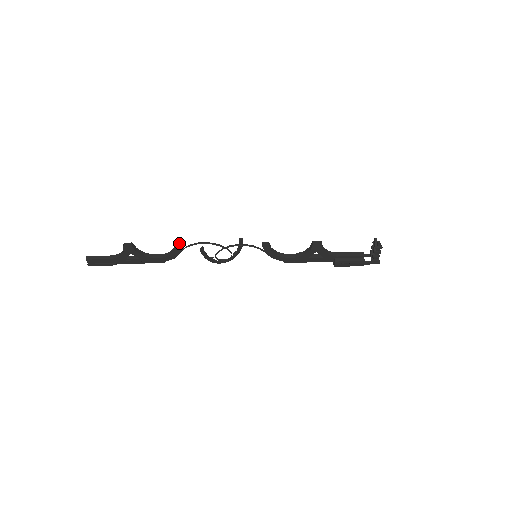
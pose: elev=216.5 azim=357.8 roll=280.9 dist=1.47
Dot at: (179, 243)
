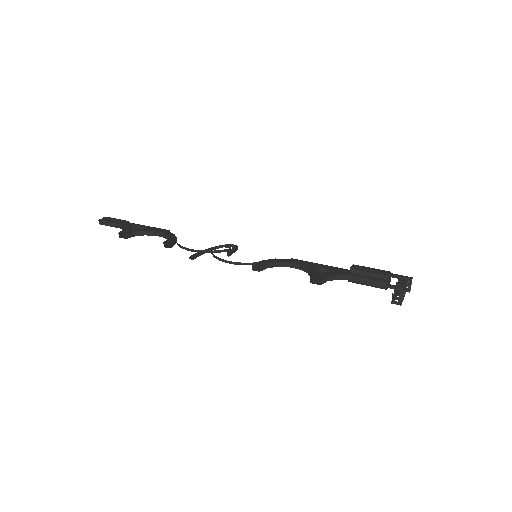
Dot at: (169, 241)
